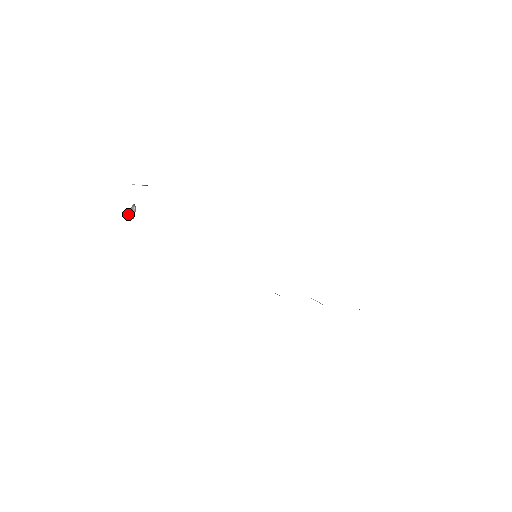
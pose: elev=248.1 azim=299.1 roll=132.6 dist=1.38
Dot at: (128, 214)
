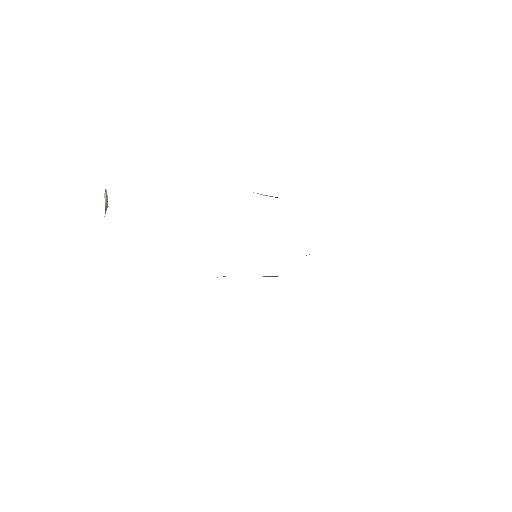
Dot at: occluded
